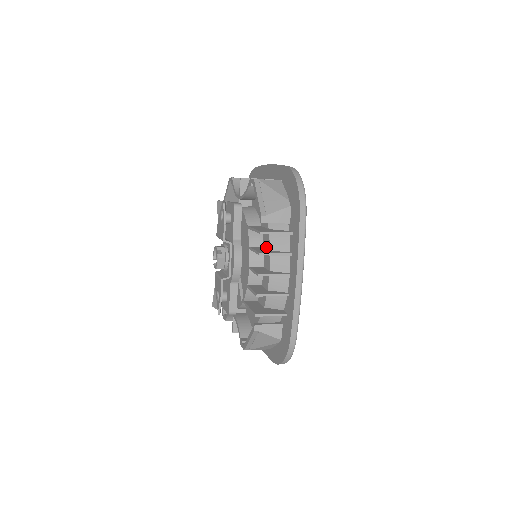
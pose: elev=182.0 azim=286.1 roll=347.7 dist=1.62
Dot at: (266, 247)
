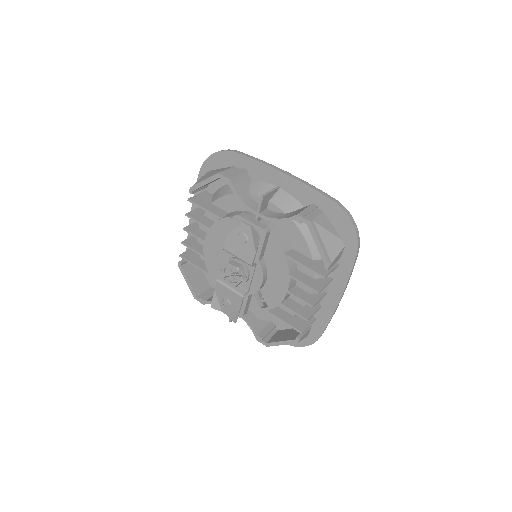
Dot at: (305, 273)
